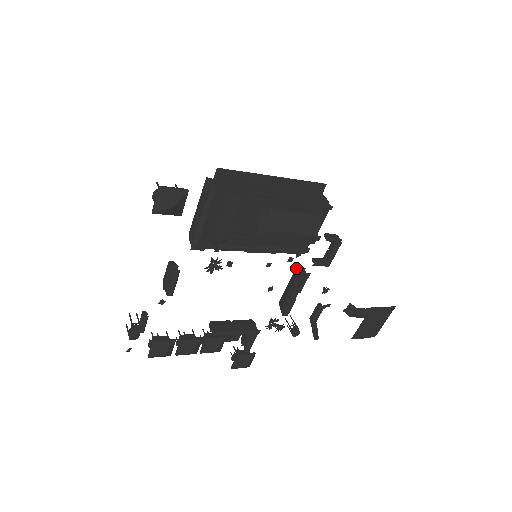
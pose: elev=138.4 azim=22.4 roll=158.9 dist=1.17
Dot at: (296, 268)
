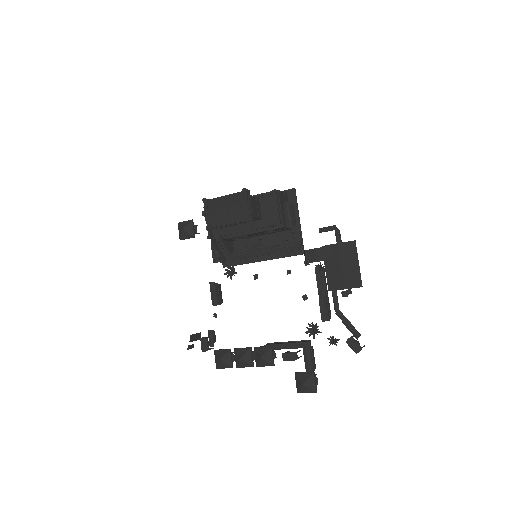
Dot at: occluded
